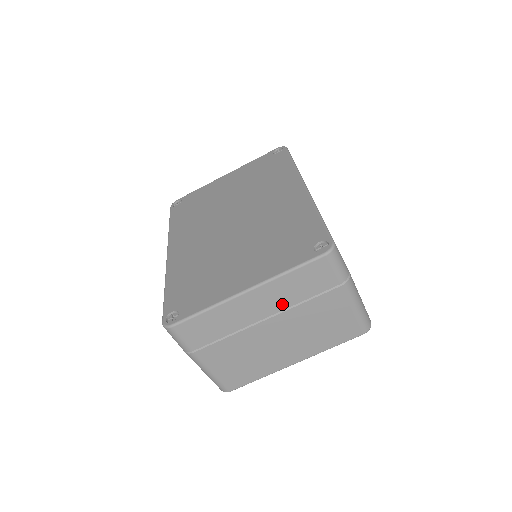
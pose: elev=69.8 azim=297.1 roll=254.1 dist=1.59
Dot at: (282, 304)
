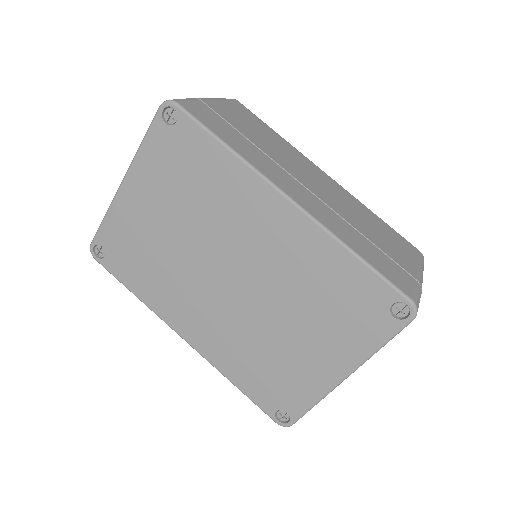
Dot at: occluded
